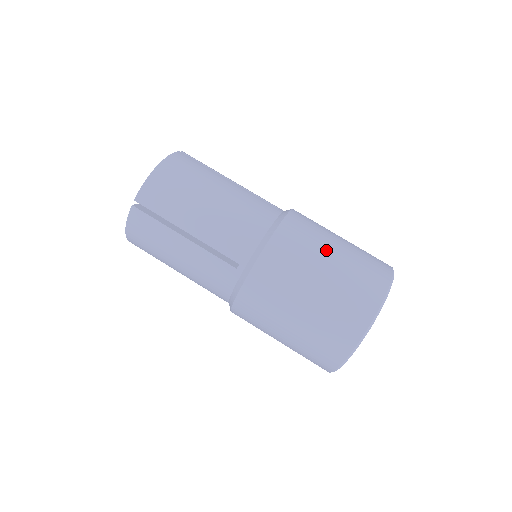
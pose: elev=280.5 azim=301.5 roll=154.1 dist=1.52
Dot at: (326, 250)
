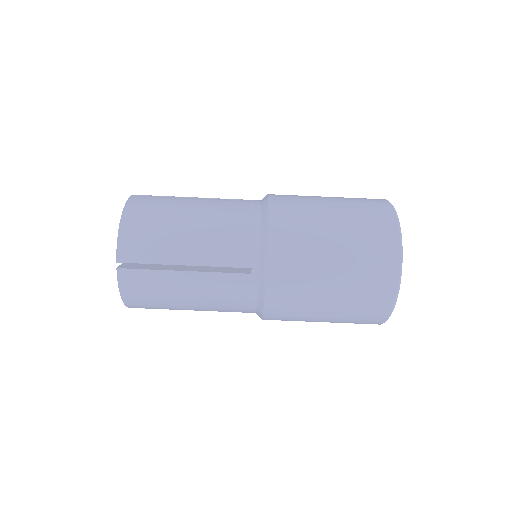
Dot at: (323, 213)
